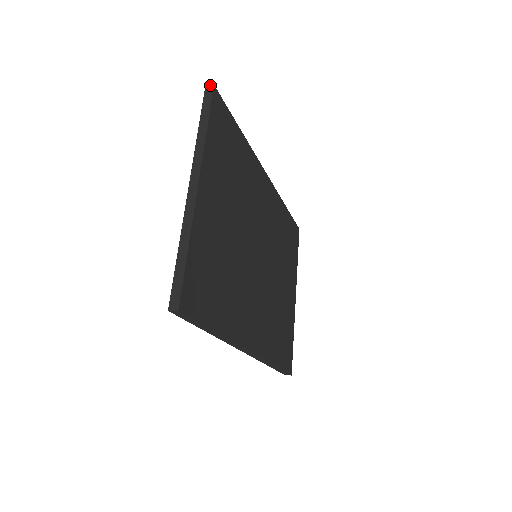
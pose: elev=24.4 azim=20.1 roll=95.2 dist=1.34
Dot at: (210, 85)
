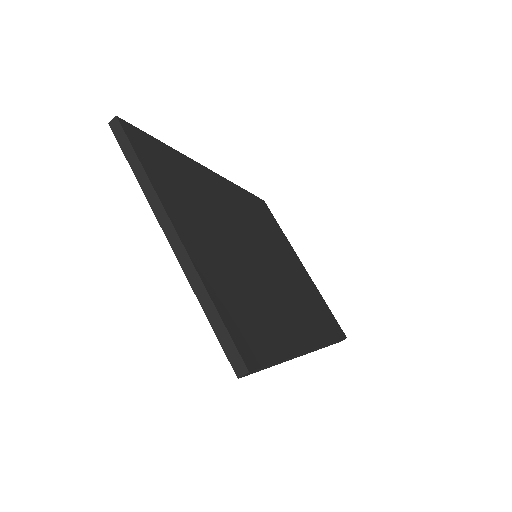
Dot at: (112, 119)
